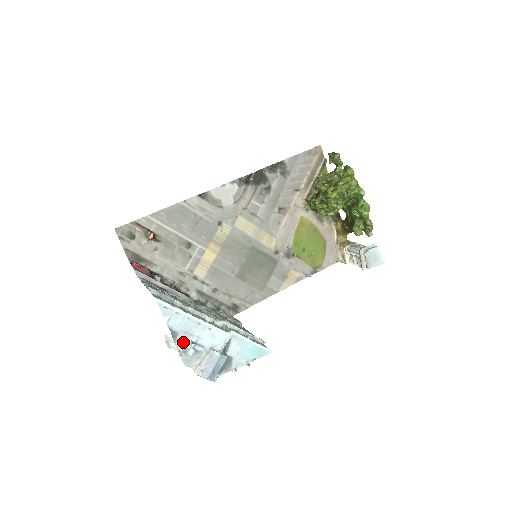
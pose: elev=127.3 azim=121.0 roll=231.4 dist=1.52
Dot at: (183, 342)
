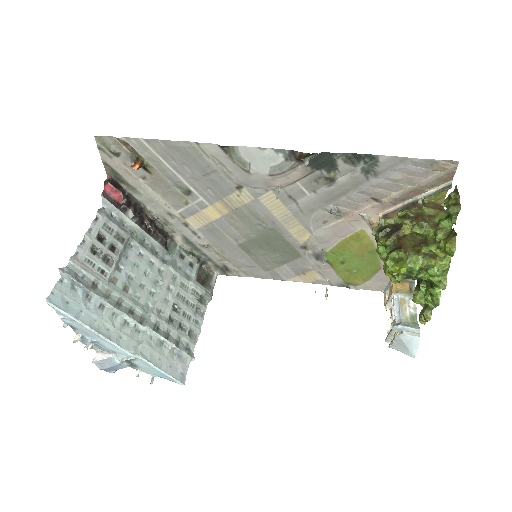
Dot at: (82, 335)
